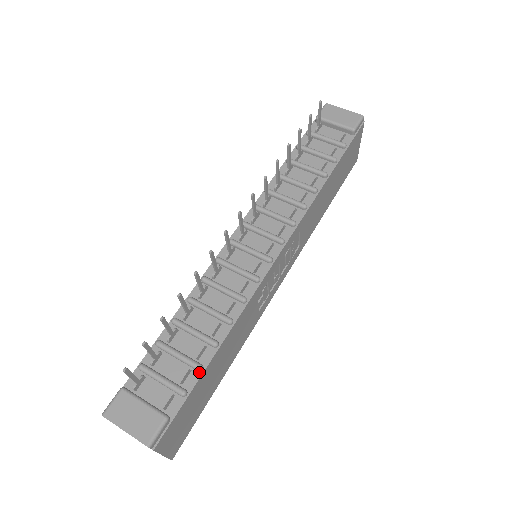
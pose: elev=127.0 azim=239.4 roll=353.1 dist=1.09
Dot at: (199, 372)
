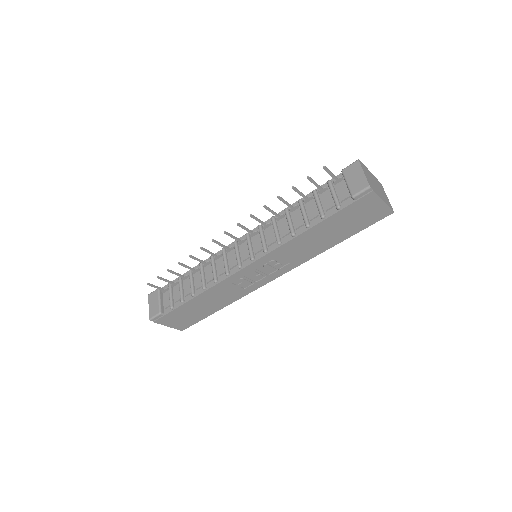
Dot at: (182, 303)
